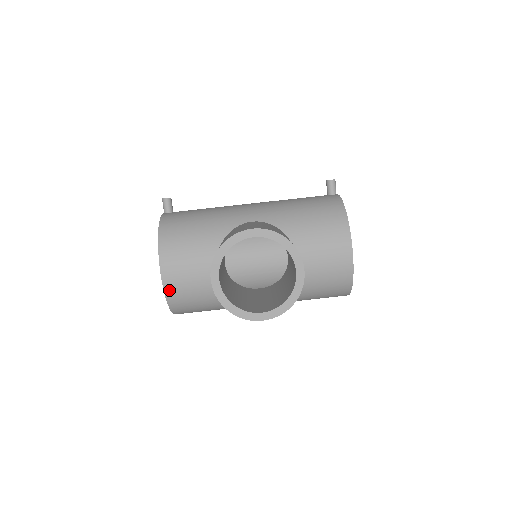
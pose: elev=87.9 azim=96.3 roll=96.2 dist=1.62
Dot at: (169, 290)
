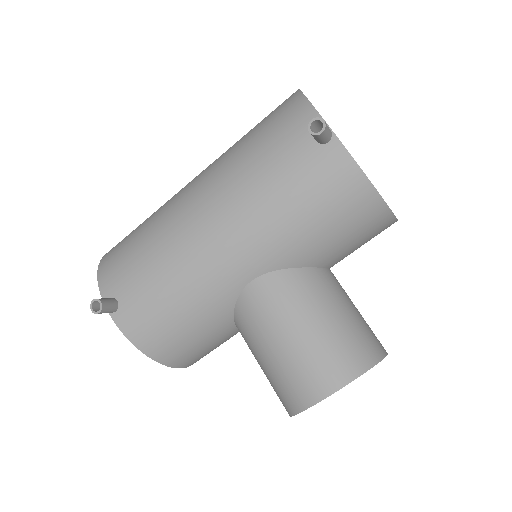
Dot at: occluded
